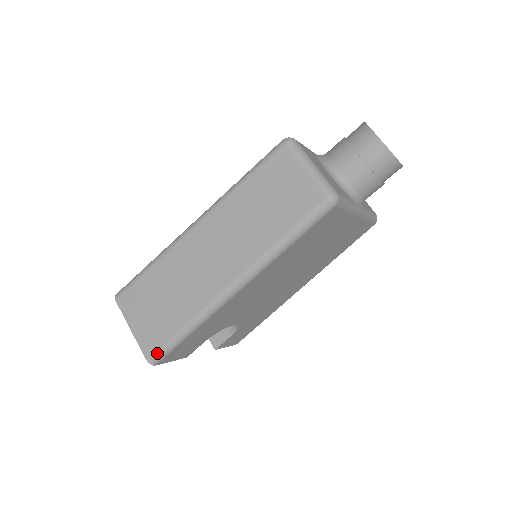
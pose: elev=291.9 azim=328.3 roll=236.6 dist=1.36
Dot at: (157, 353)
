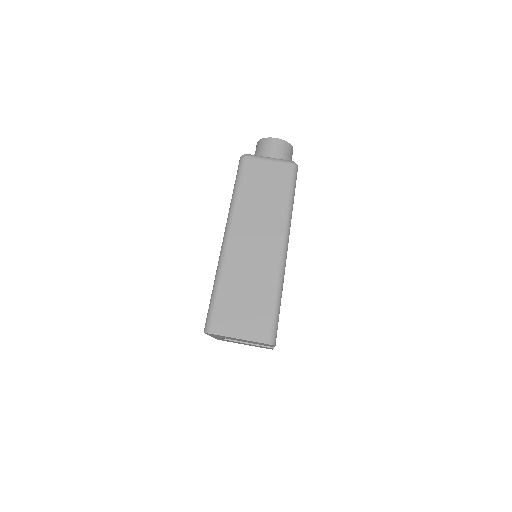
Dot at: (272, 332)
